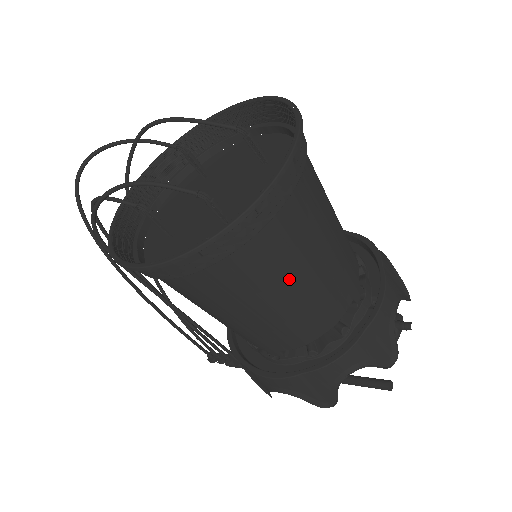
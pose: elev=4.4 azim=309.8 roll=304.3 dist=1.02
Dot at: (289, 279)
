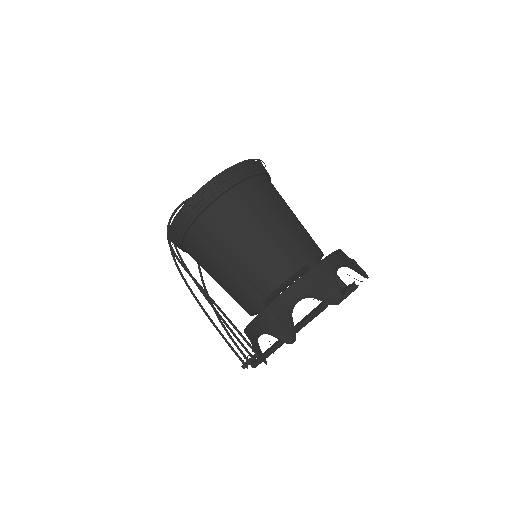
Dot at: (247, 230)
